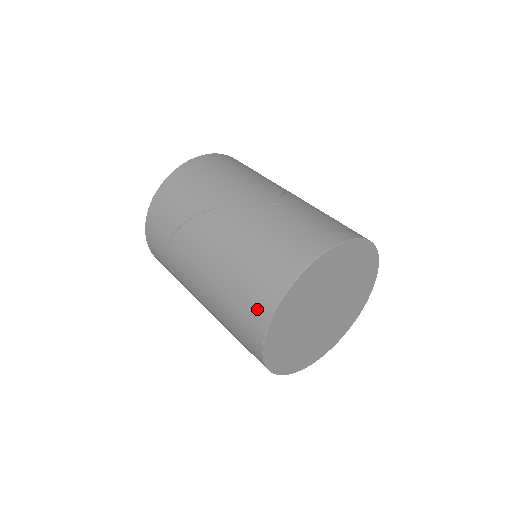
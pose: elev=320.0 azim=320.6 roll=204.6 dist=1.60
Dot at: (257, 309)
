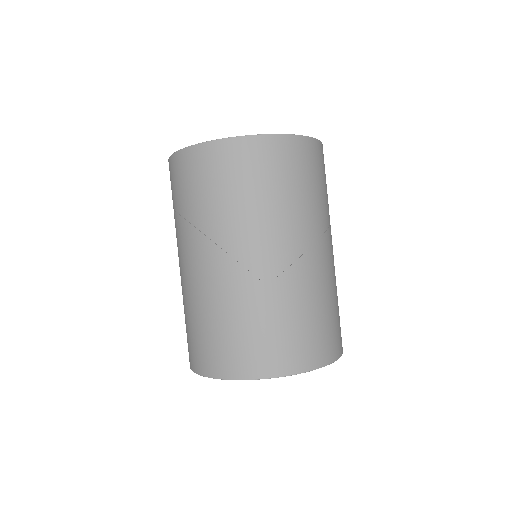
Dot at: (192, 355)
